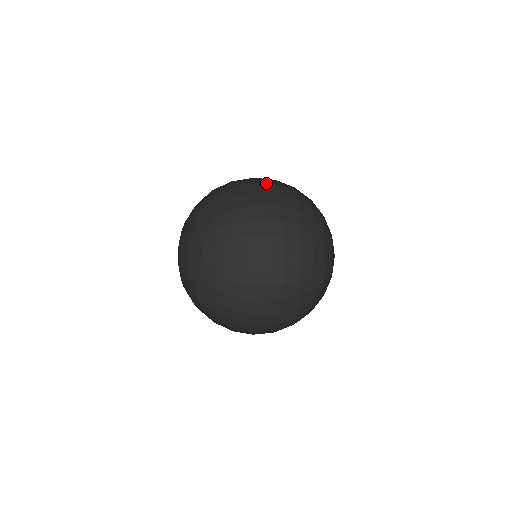
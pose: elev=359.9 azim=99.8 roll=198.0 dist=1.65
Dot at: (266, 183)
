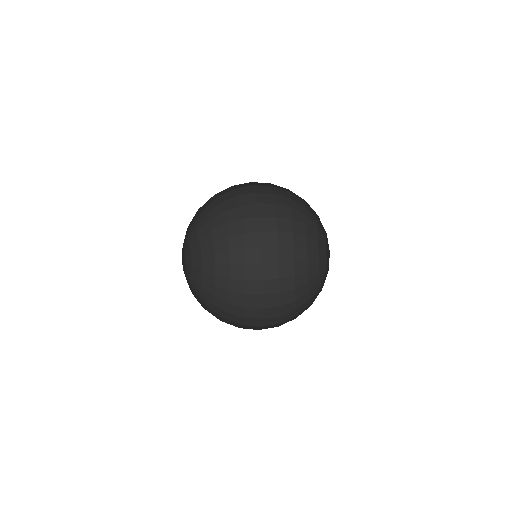
Dot at: occluded
